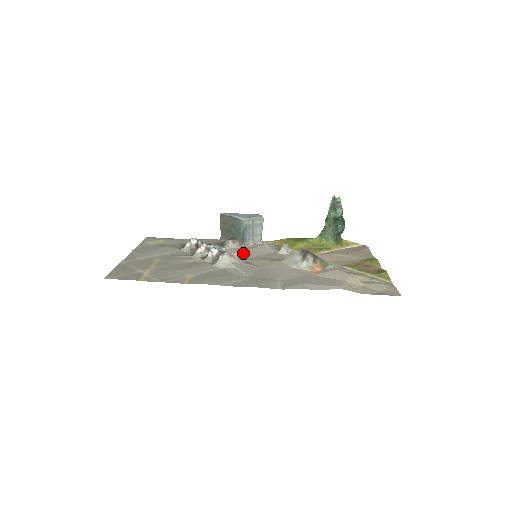
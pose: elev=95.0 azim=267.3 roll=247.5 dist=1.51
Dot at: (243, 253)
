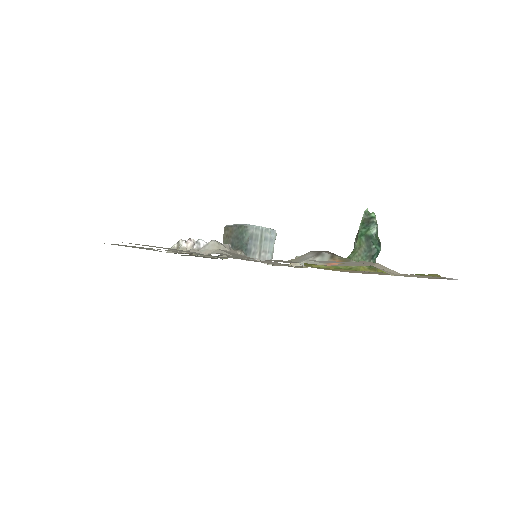
Dot at: occluded
